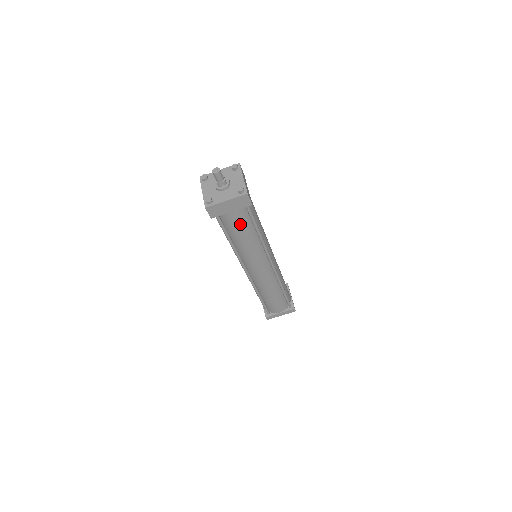
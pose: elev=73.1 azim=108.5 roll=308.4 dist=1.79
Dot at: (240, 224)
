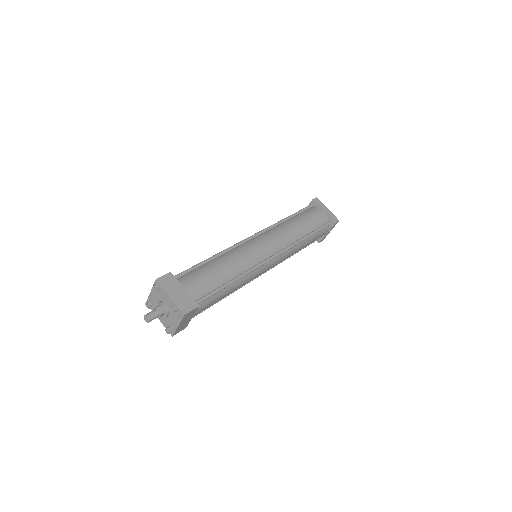
Dot at: (210, 304)
